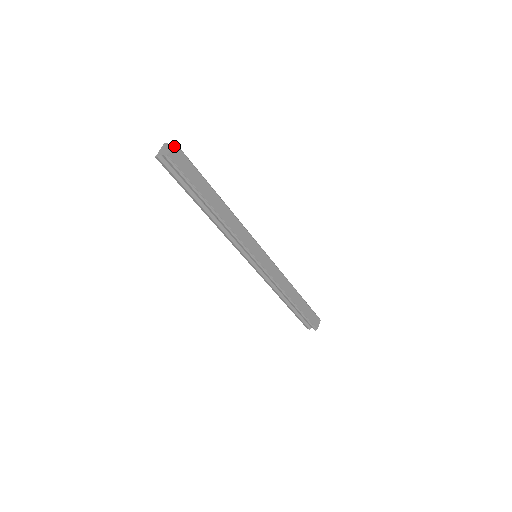
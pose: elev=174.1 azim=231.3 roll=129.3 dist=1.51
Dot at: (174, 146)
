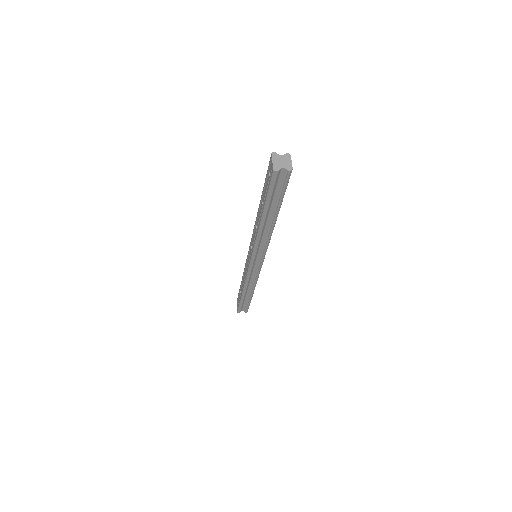
Dot at: (290, 158)
